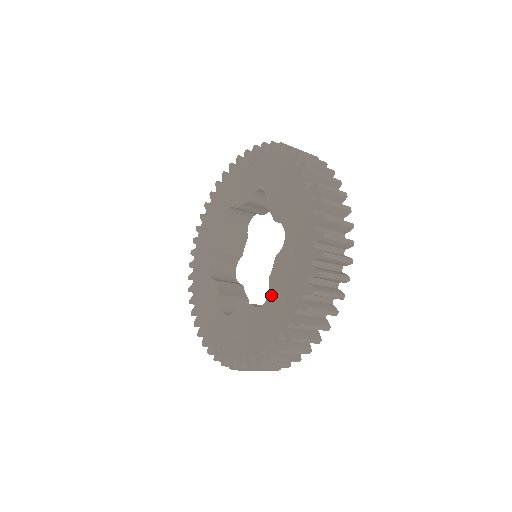
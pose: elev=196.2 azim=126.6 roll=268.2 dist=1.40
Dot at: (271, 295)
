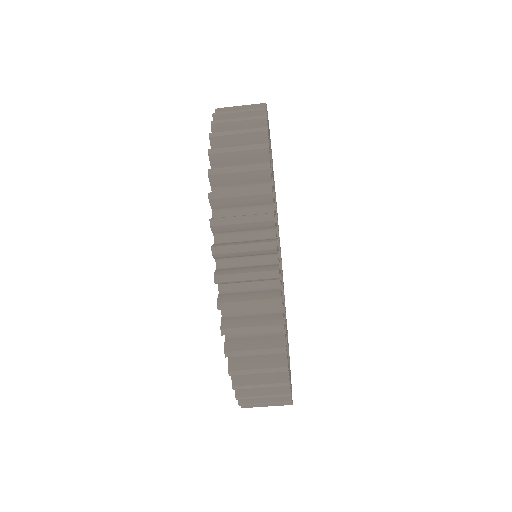
Dot at: occluded
